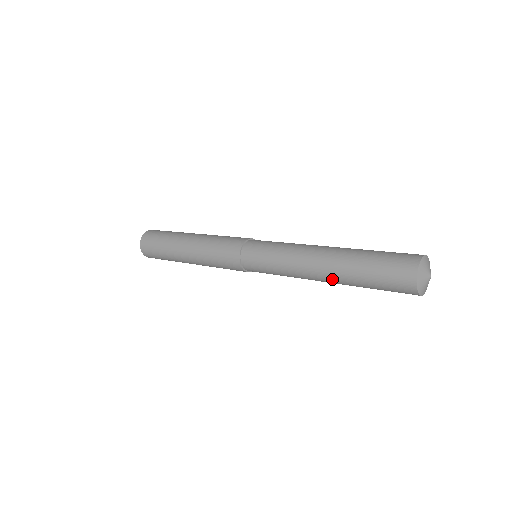
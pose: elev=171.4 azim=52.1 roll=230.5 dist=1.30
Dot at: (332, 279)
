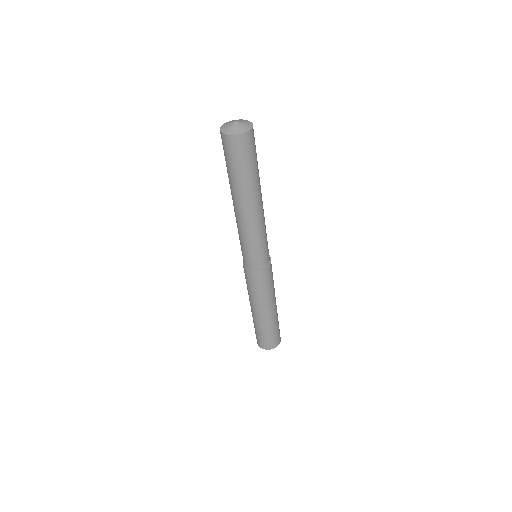
Dot at: (244, 200)
